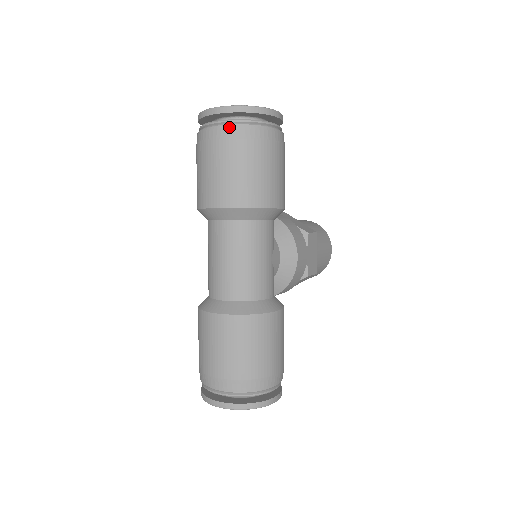
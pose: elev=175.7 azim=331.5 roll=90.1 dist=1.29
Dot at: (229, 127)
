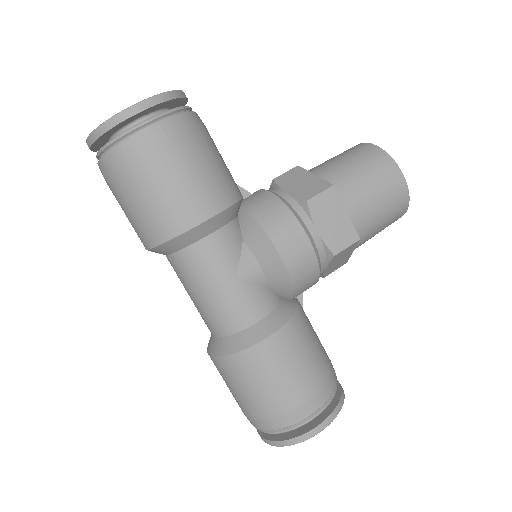
Dot at: (100, 162)
